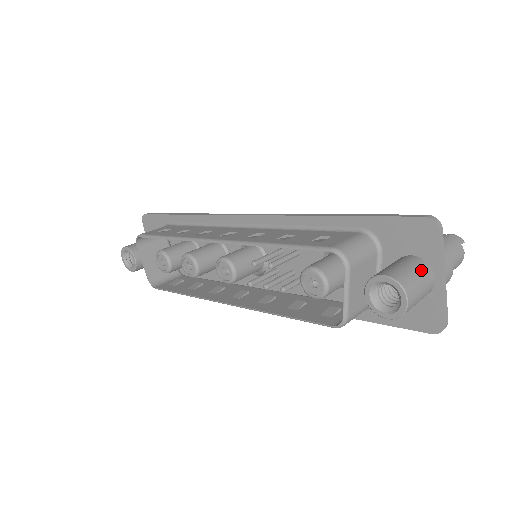
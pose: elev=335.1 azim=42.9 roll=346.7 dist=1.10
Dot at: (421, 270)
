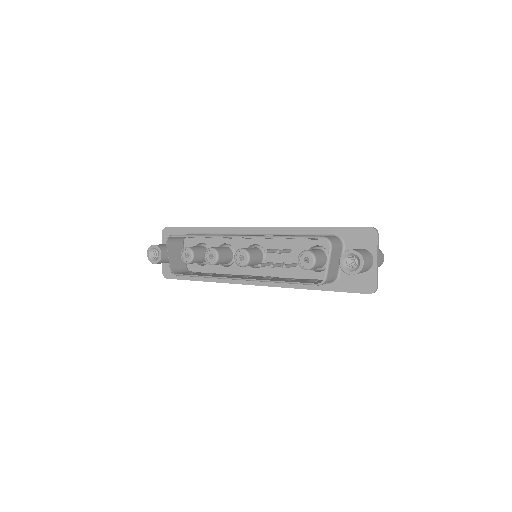
Dot at: (368, 253)
